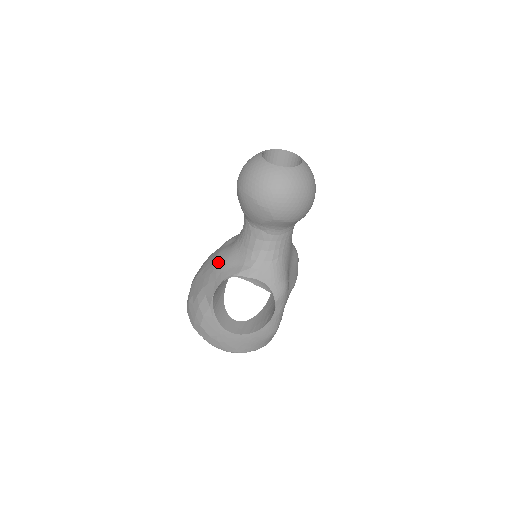
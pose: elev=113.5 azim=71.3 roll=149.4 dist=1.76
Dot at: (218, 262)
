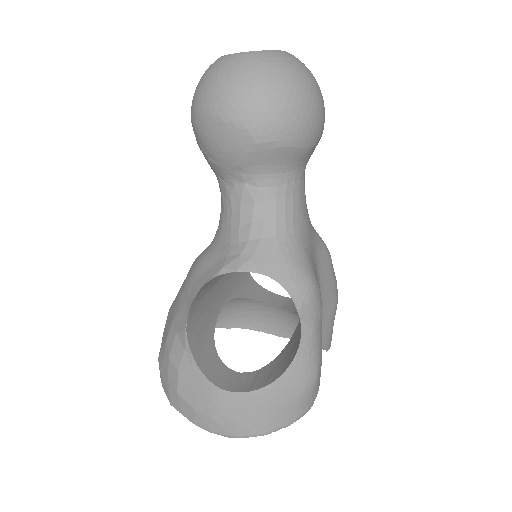
Dot at: (191, 271)
